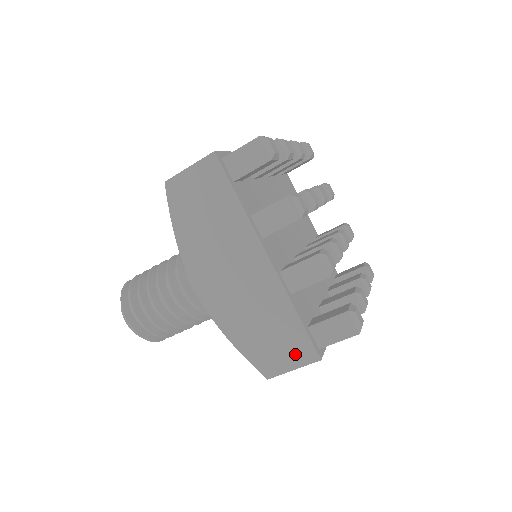
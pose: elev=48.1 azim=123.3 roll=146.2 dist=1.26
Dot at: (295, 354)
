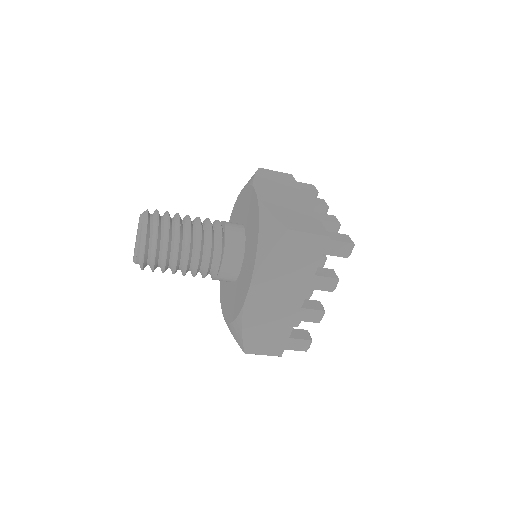
Dot at: (271, 349)
